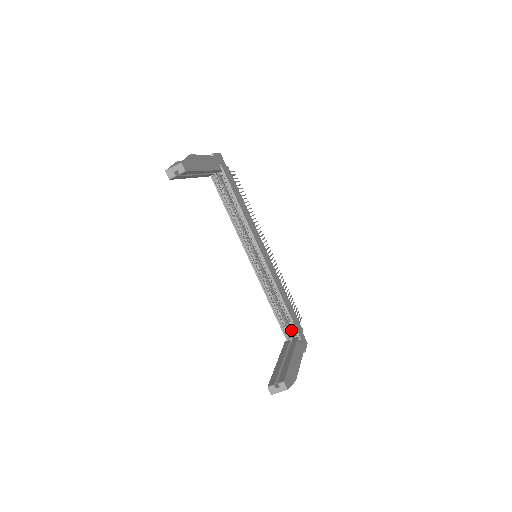
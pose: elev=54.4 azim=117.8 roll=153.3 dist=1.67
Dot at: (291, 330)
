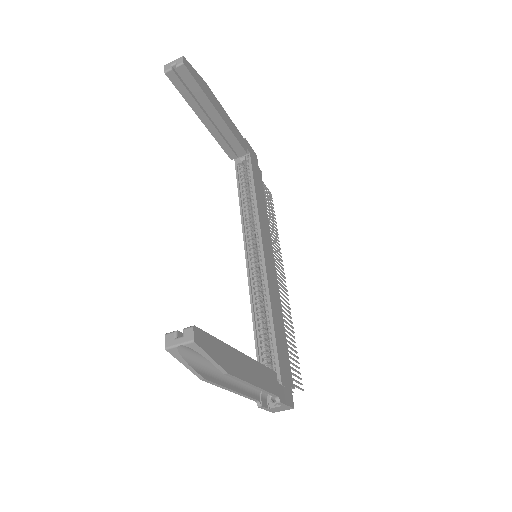
Dot at: occluded
